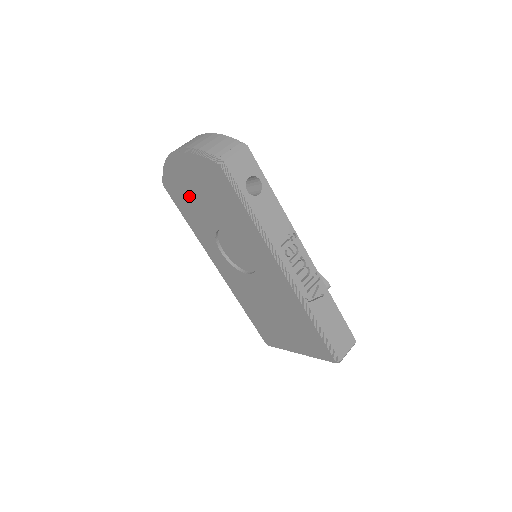
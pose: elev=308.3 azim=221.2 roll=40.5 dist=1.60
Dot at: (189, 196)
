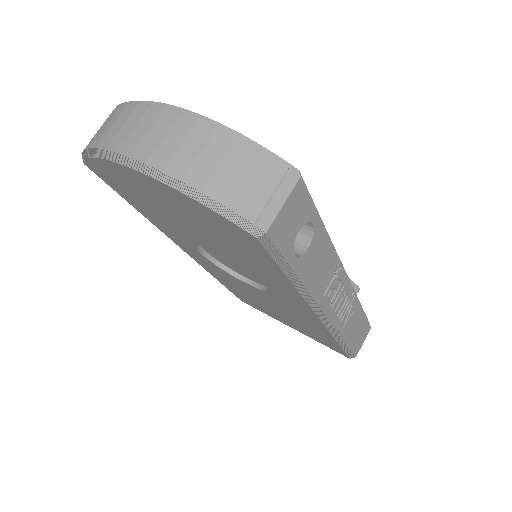
Dot at: (151, 203)
